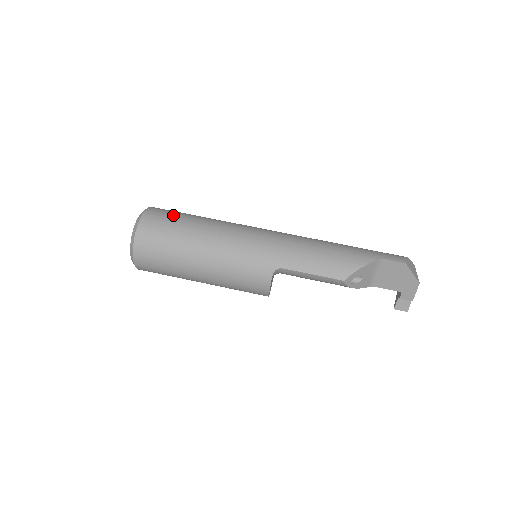
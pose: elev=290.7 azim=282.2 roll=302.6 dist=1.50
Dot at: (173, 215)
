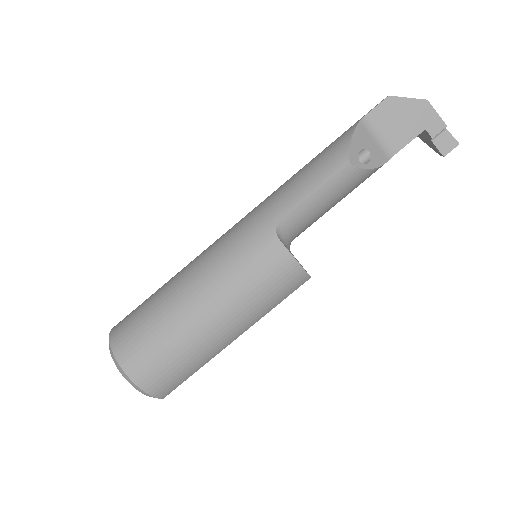
Dot at: occluded
